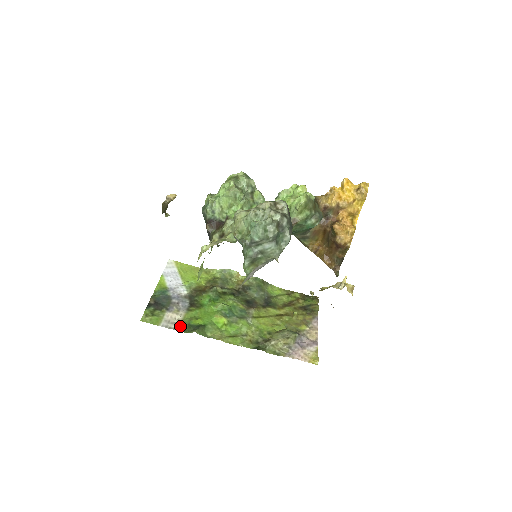
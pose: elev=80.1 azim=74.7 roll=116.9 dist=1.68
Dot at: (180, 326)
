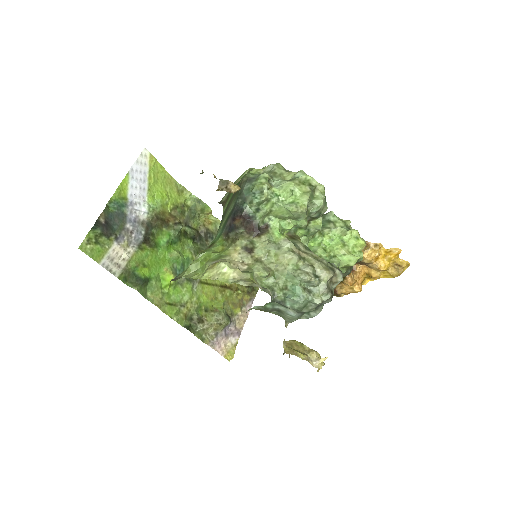
Dot at: (123, 272)
